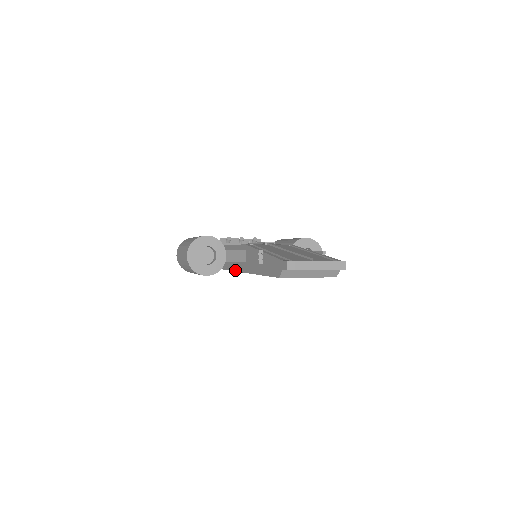
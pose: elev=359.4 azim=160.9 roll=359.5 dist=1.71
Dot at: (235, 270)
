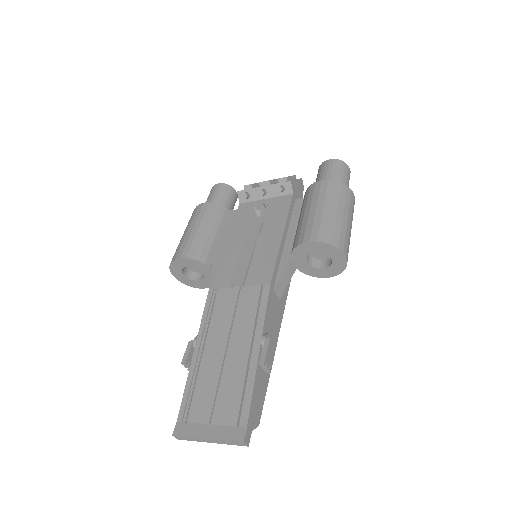
Dot at: occluded
